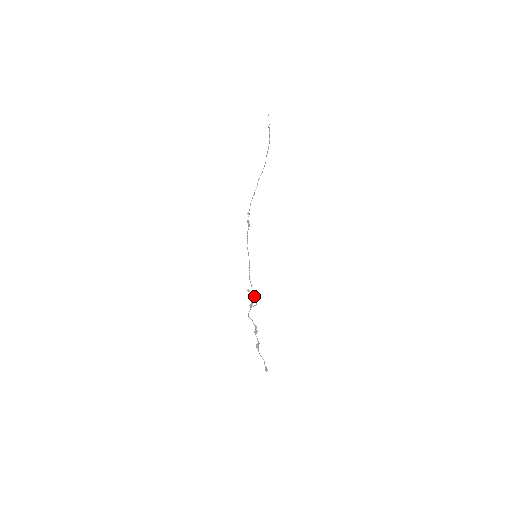
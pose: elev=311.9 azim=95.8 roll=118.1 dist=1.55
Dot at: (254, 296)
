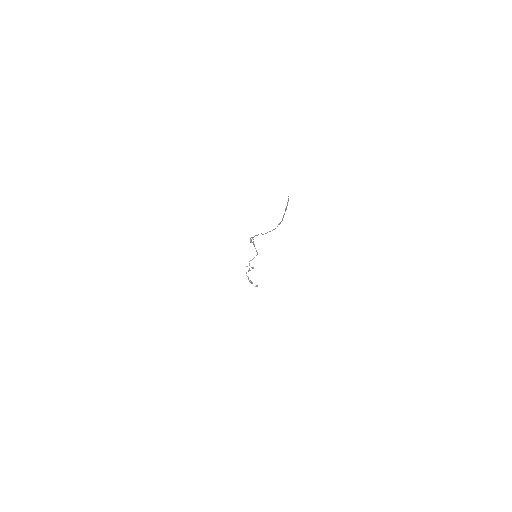
Dot at: (256, 251)
